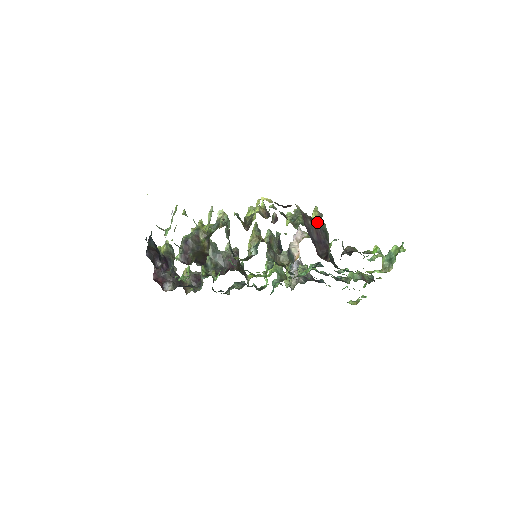
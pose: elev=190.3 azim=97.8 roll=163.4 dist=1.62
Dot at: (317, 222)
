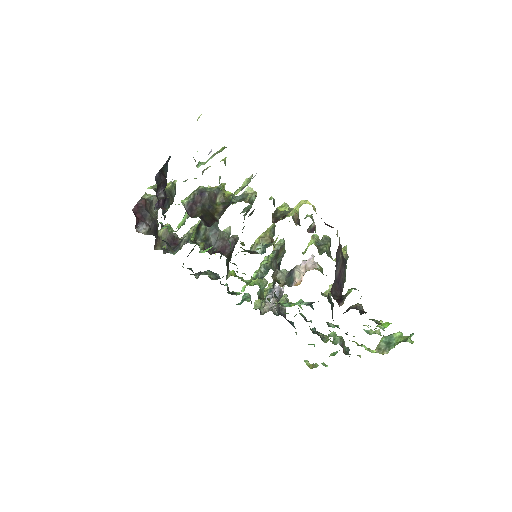
Dot at: (345, 260)
